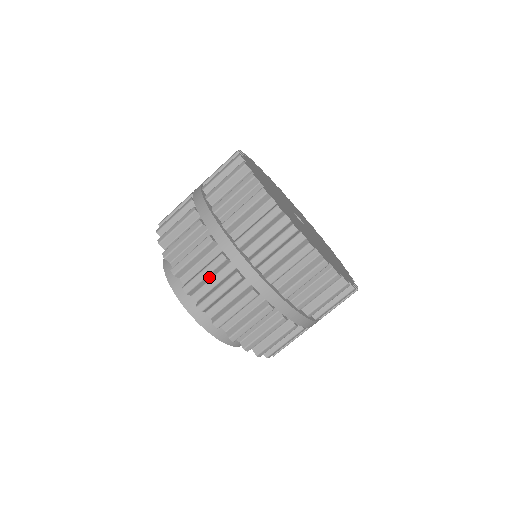
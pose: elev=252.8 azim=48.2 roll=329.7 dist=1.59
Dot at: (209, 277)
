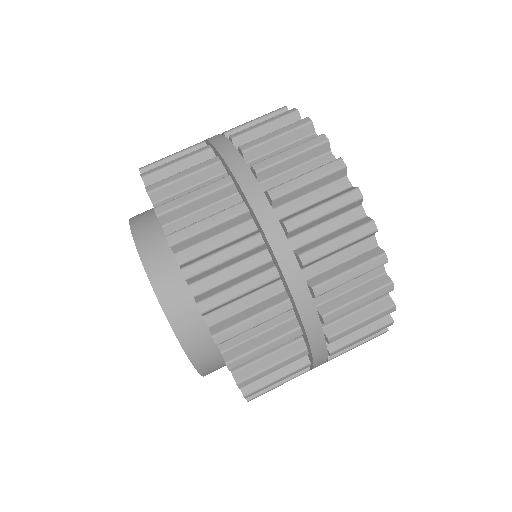
Dot at: (242, 295)
